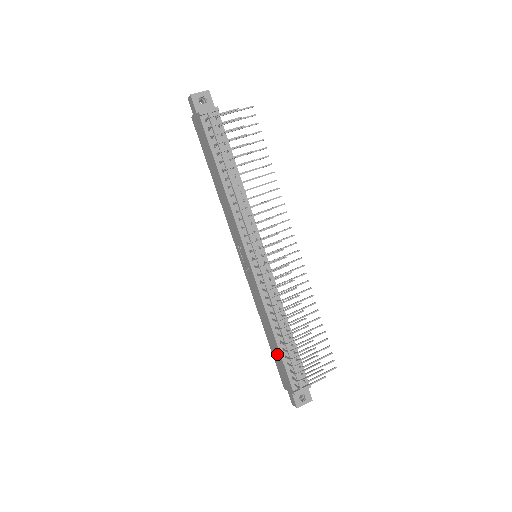
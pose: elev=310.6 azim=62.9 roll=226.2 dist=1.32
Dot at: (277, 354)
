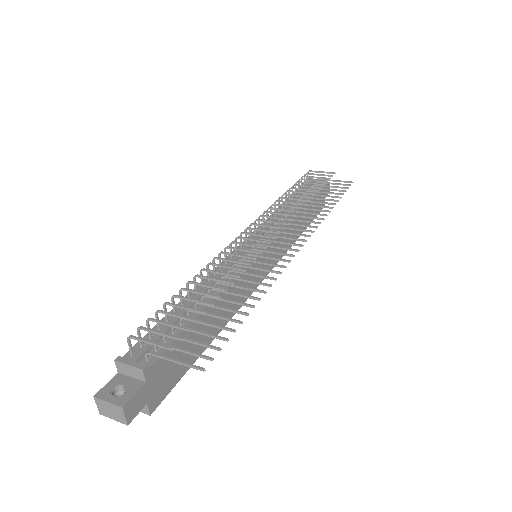
Dot at: occluded
